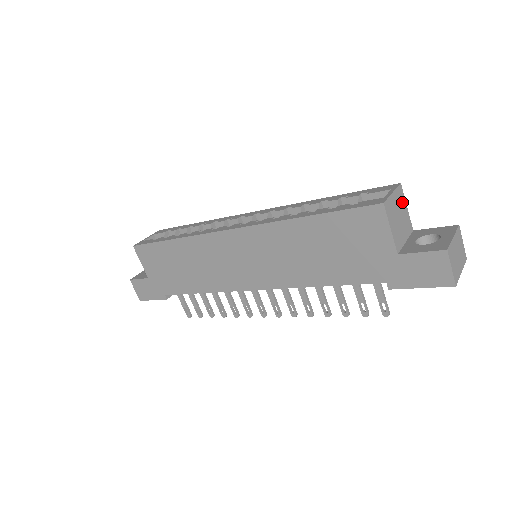
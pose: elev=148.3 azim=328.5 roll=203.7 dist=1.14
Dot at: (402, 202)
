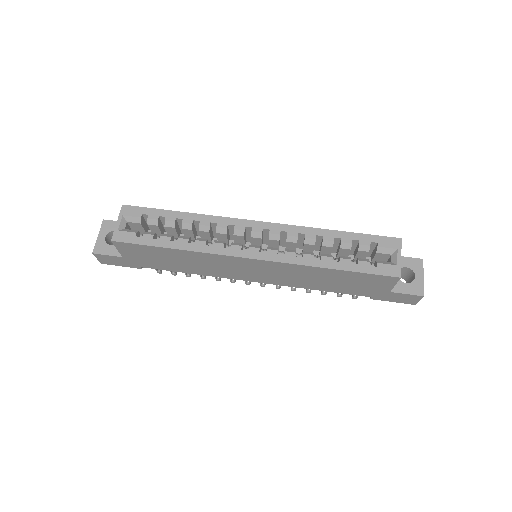
Dot at: occluded
